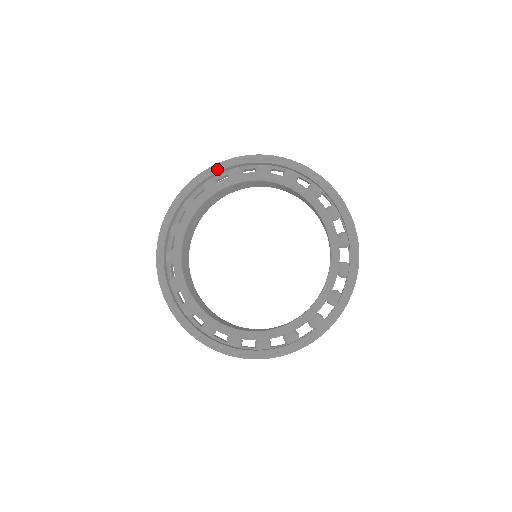
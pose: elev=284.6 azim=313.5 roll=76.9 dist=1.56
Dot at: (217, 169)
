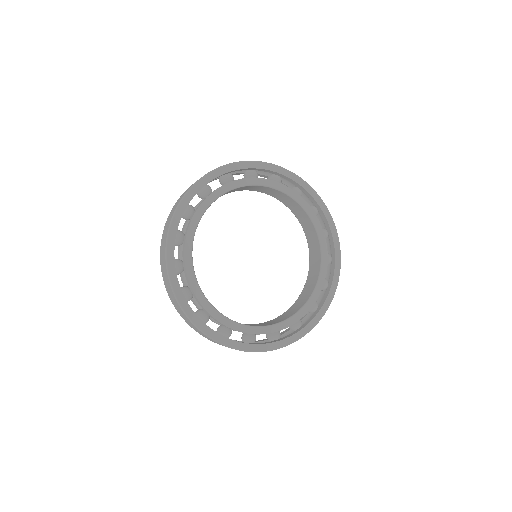
Dot at: (294, 178)
